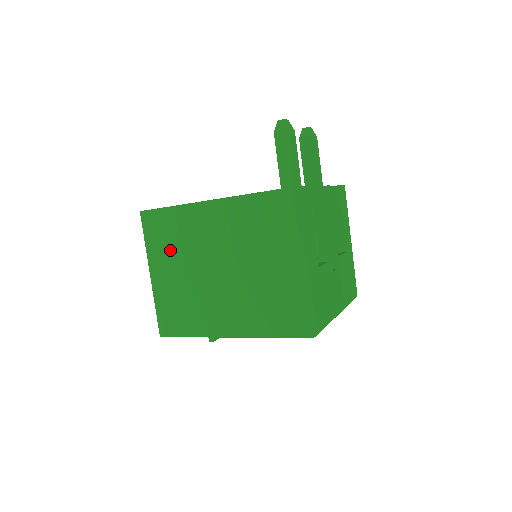
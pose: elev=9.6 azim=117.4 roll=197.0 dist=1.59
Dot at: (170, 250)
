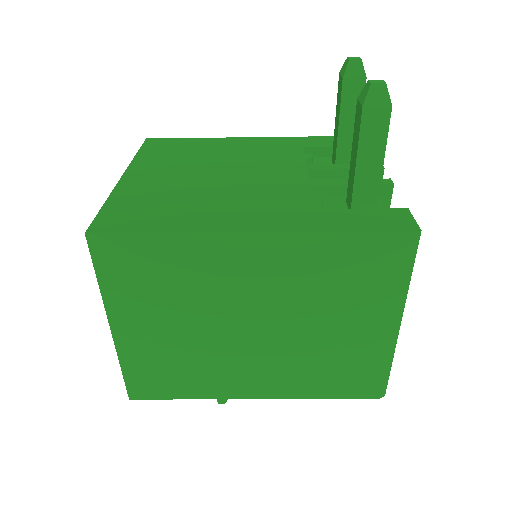
Dot at: (155, 297)
